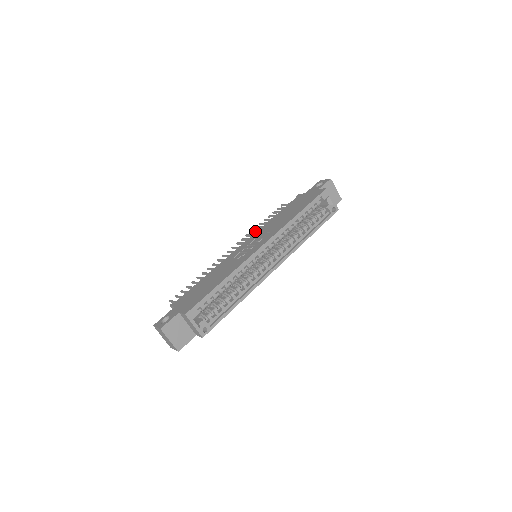
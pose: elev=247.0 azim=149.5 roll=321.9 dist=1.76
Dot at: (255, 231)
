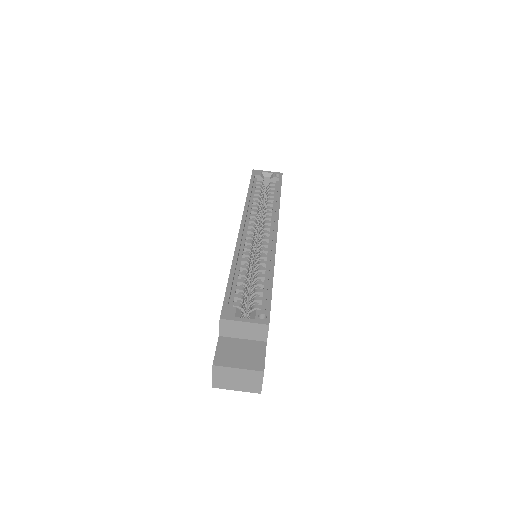
Dot at: occluded
